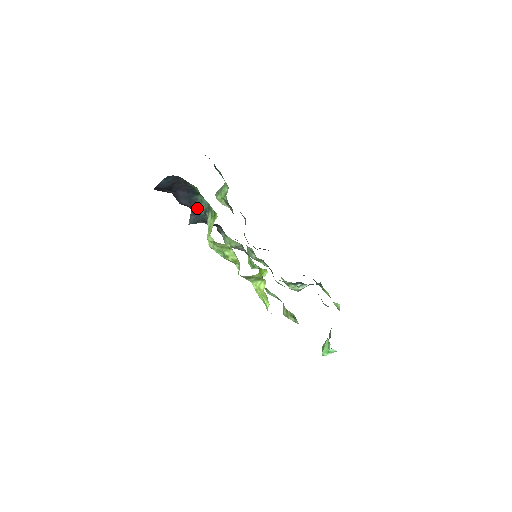
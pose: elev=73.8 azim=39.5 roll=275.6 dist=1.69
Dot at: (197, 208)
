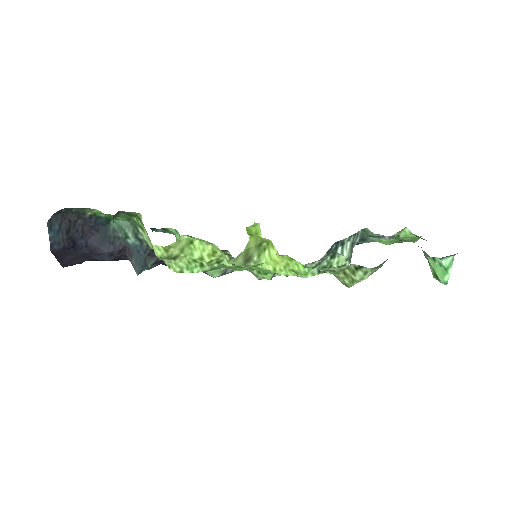
Dot at: (127, 244)
